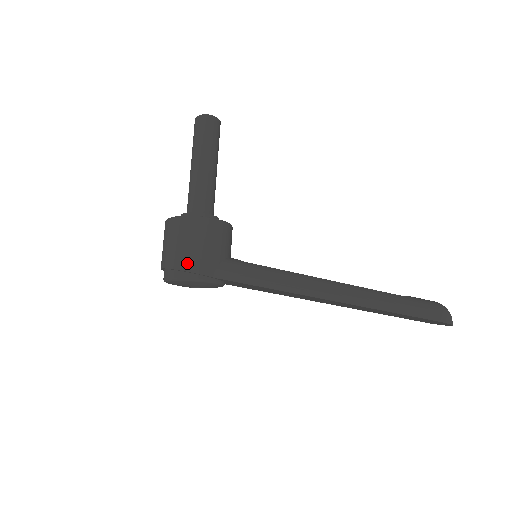
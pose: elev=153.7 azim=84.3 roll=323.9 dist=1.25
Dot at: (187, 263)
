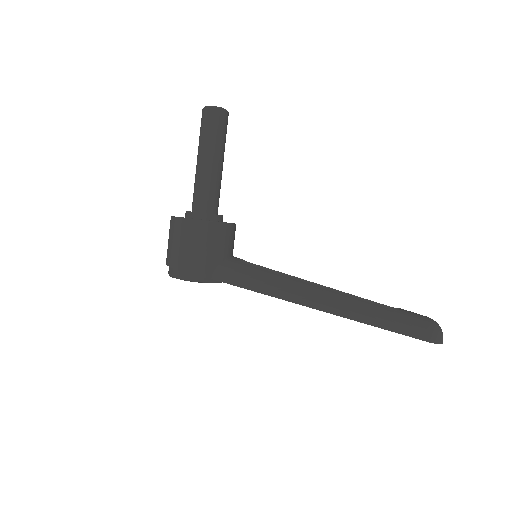
Dot at: (186, 265)
